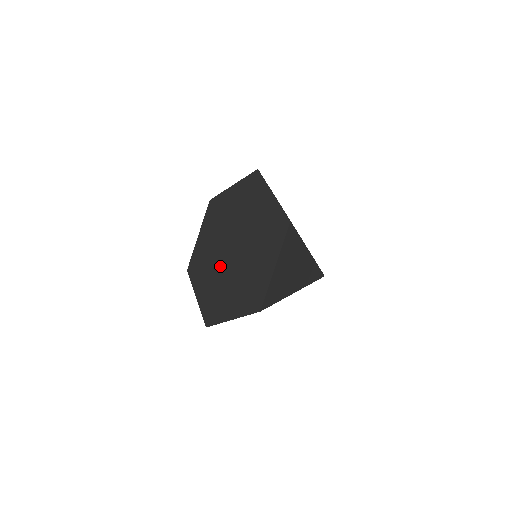
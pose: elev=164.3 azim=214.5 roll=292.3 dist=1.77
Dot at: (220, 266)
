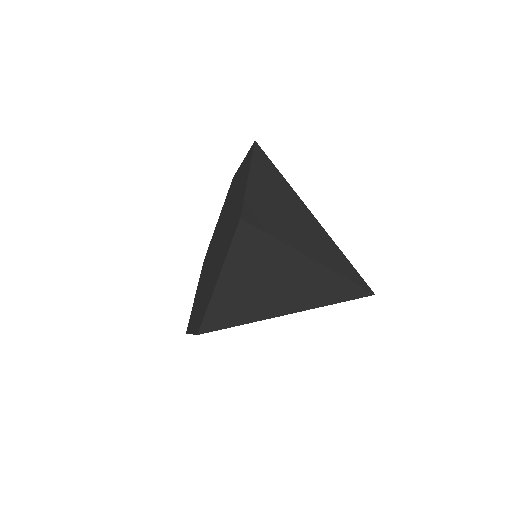
Dot at: (209, 263)
